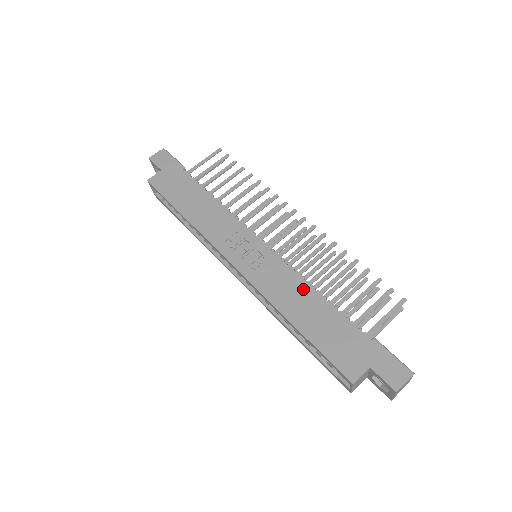
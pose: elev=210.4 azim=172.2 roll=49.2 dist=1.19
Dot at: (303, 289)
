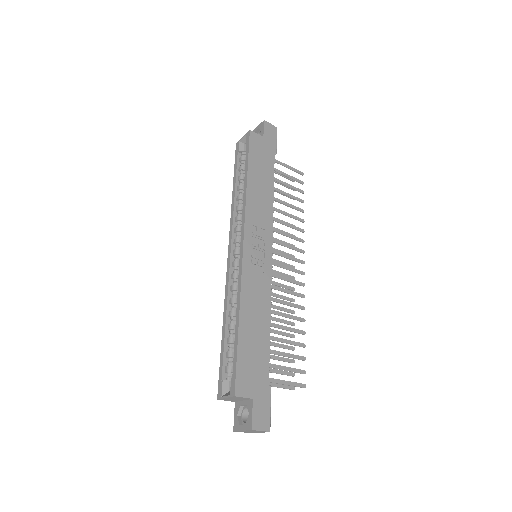
Dot at: (265, 310)
